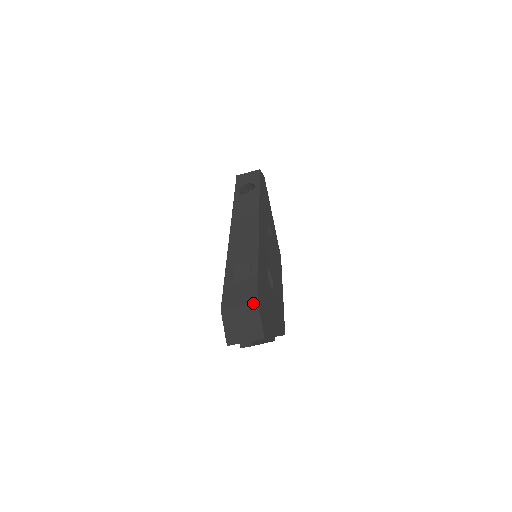
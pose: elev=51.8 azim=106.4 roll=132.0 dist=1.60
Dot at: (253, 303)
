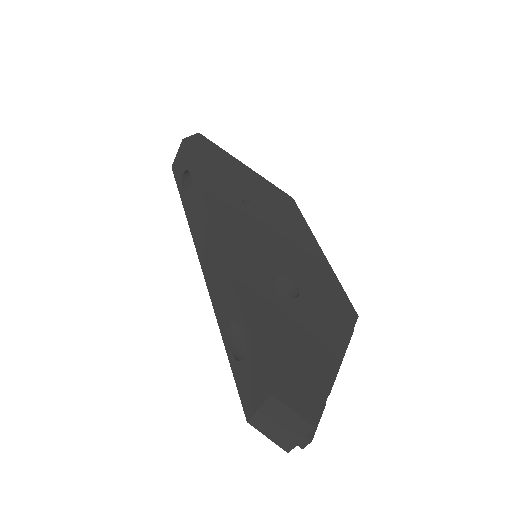
Dot at: (268, 398)
